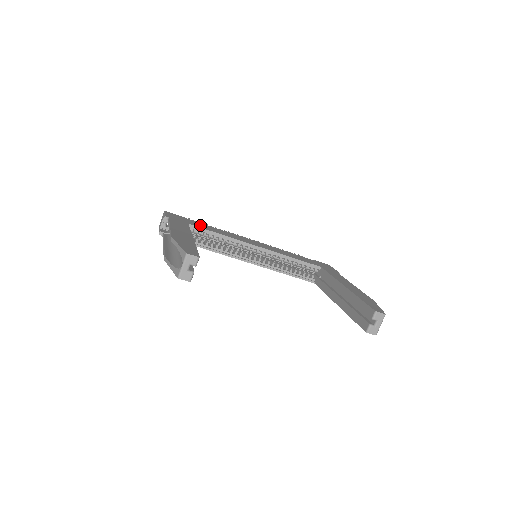
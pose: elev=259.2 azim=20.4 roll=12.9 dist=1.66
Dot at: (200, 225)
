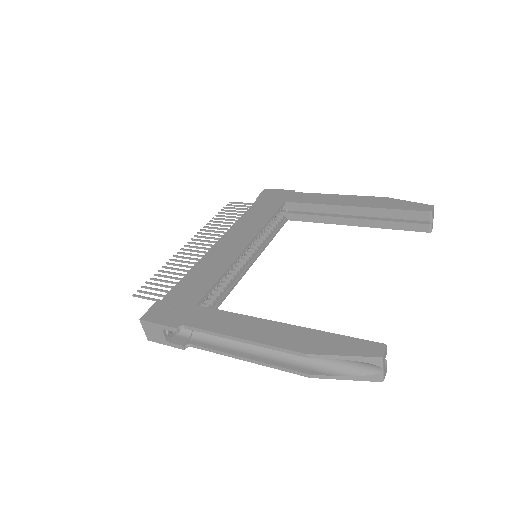
Dot at: (192, 290)
